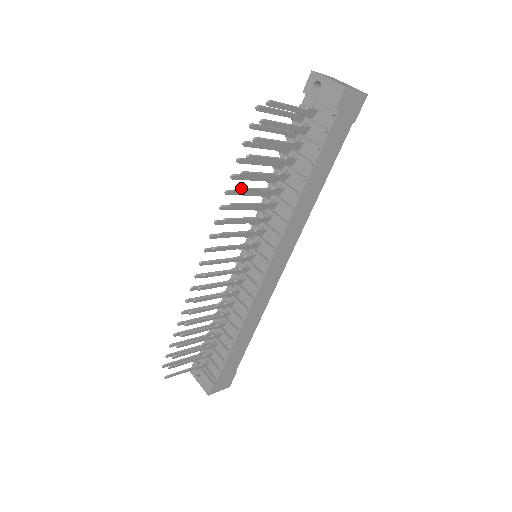
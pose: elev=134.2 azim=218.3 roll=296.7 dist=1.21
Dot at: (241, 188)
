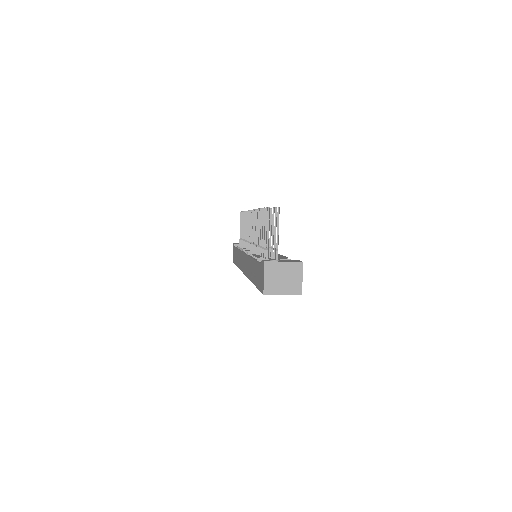
Dot at: occluded
